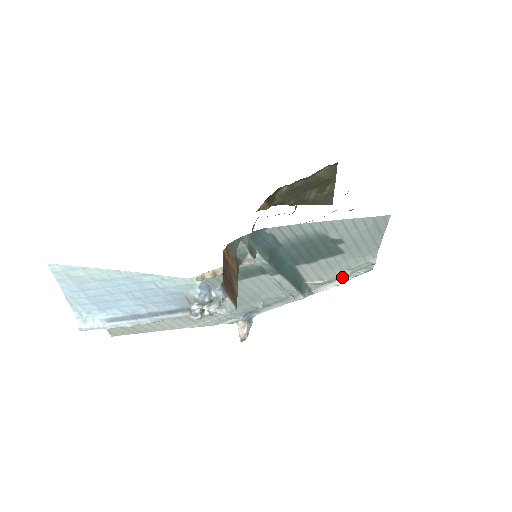
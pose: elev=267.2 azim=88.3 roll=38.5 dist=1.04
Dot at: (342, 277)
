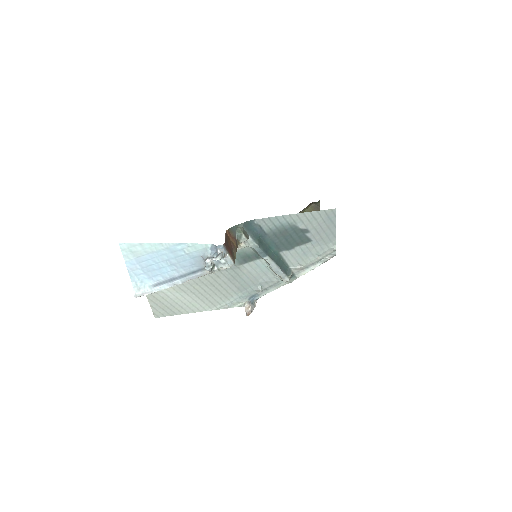
Dot at: (315, 263)
